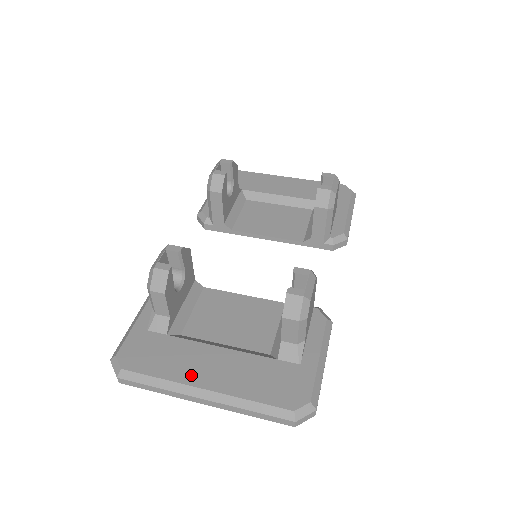
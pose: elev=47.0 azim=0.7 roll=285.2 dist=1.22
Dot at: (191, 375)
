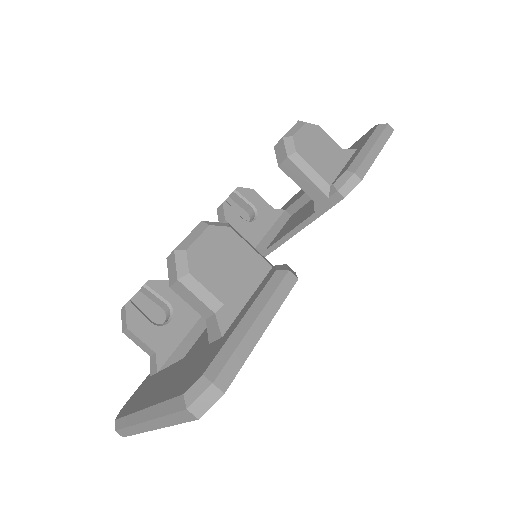
Dot at: (144, 401)
